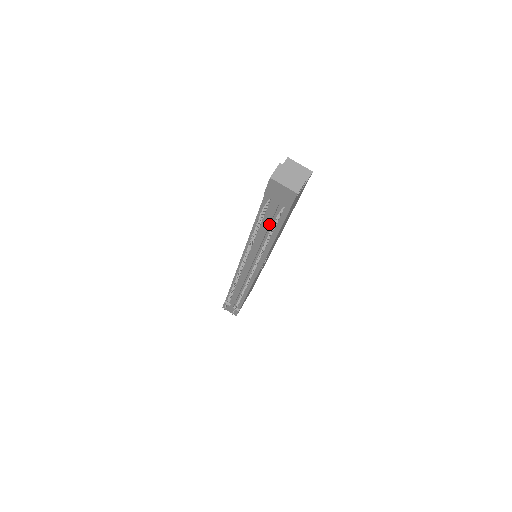
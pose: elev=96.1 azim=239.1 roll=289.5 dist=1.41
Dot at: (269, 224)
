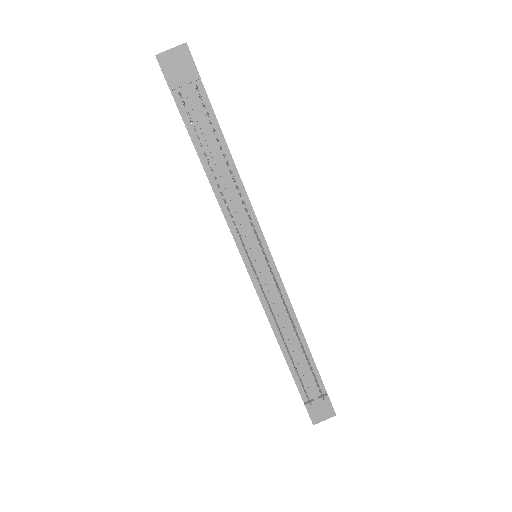
Dot at: (207, 132)
